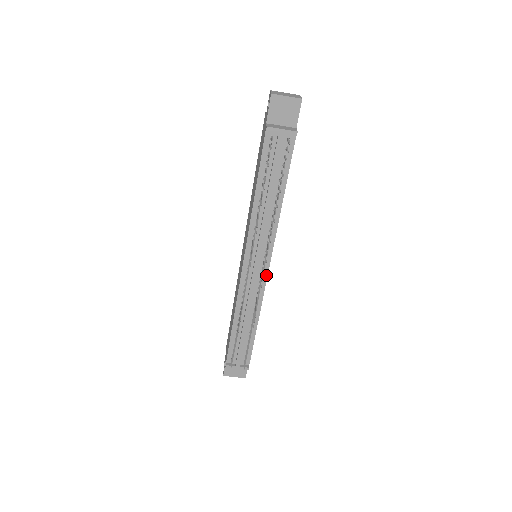
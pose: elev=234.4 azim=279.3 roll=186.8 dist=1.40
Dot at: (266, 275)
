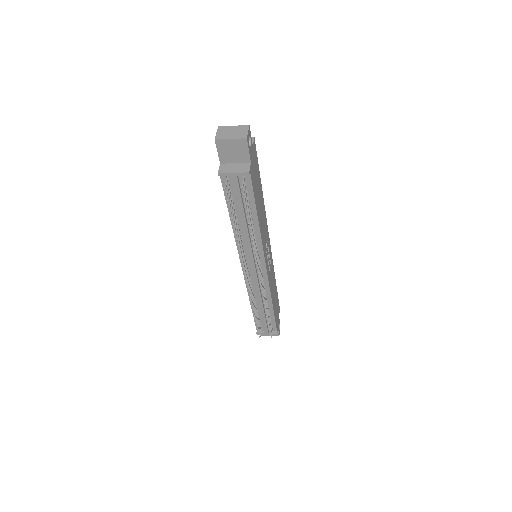
Dot at: (266, 275)
